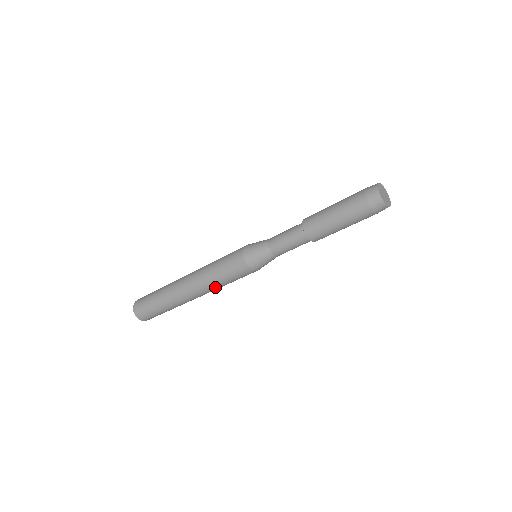
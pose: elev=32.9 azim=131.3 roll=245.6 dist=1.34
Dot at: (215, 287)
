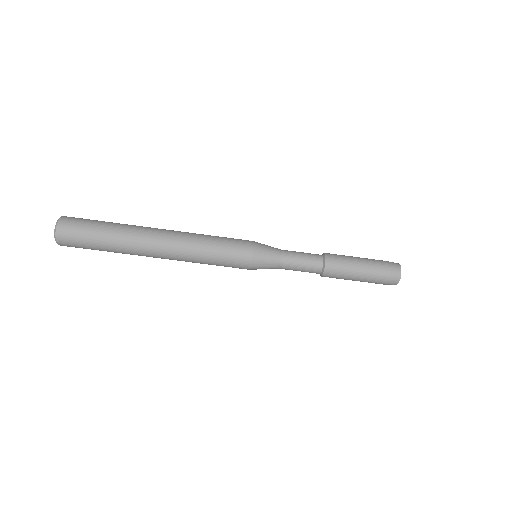
Dot at: (194, 250)
